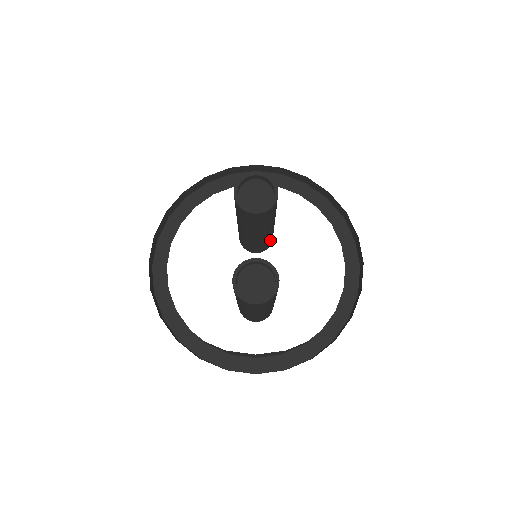
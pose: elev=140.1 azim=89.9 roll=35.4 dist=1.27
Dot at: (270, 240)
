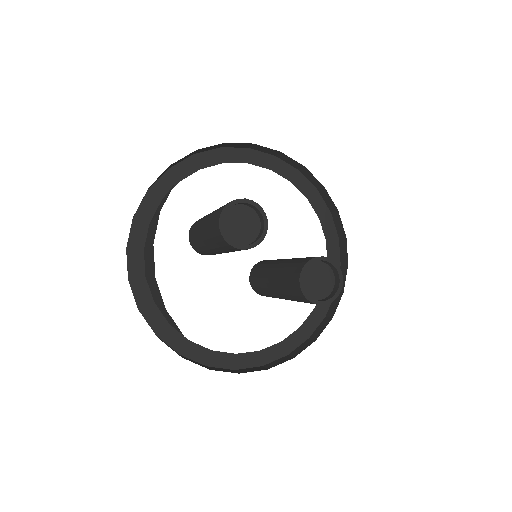
Dot at: occluded
